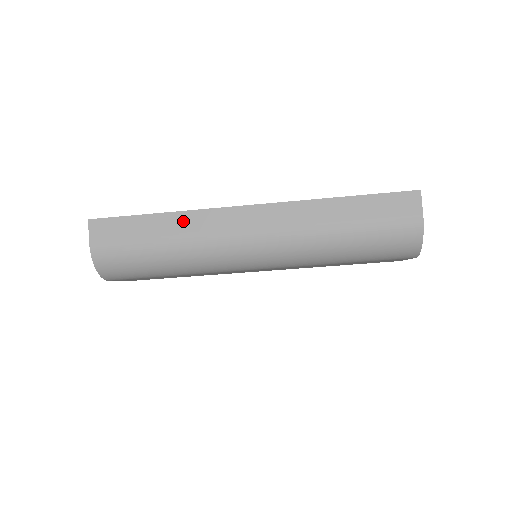
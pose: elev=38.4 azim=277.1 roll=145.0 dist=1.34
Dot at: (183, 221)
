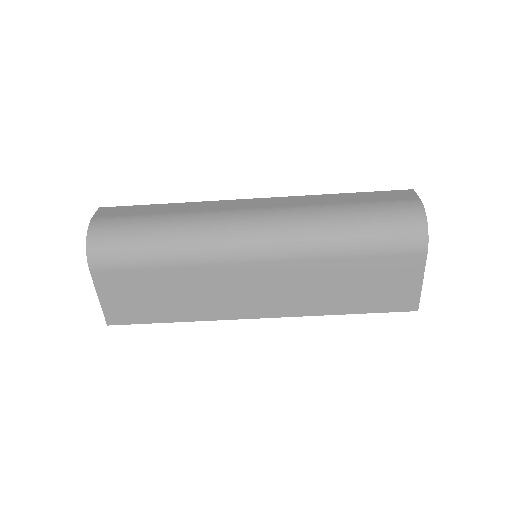
Dot at: (190, 206)
